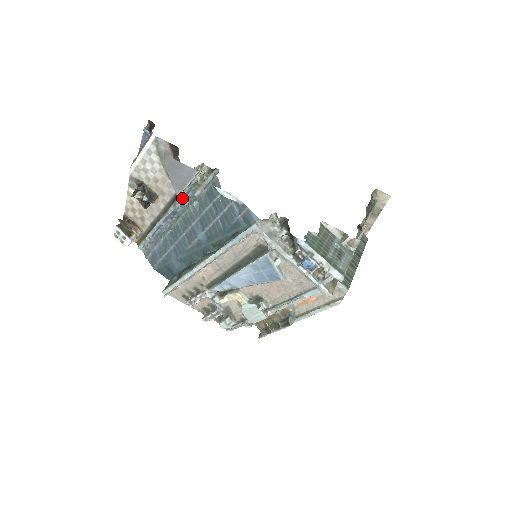
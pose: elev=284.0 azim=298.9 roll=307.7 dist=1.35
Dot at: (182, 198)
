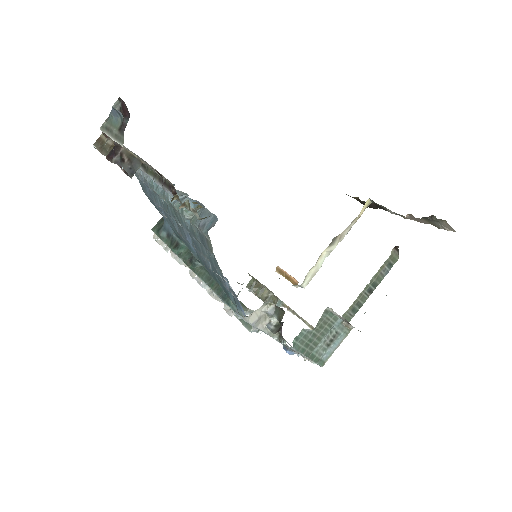
Dot at: (172, 194)
